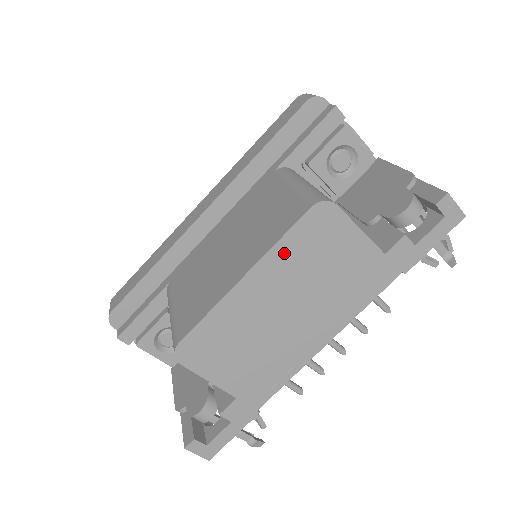
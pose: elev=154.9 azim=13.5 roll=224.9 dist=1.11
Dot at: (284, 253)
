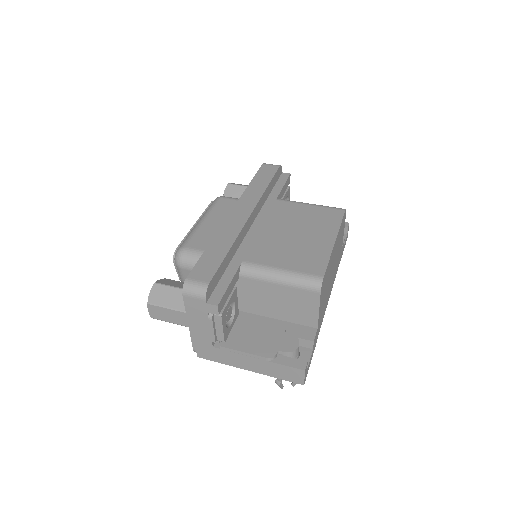
Dot at: occluded
